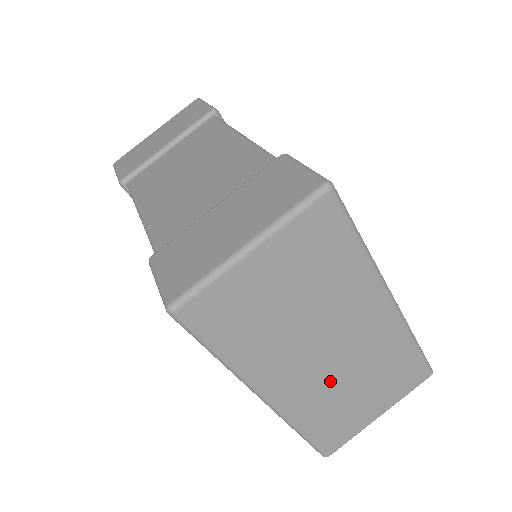
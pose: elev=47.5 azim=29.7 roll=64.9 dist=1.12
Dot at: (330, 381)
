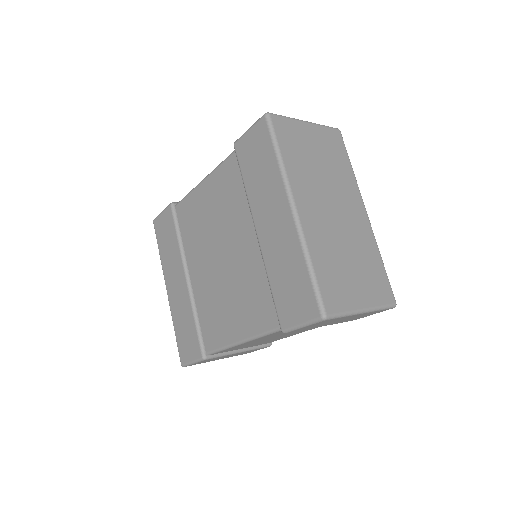
Dot at: (333, 236)
